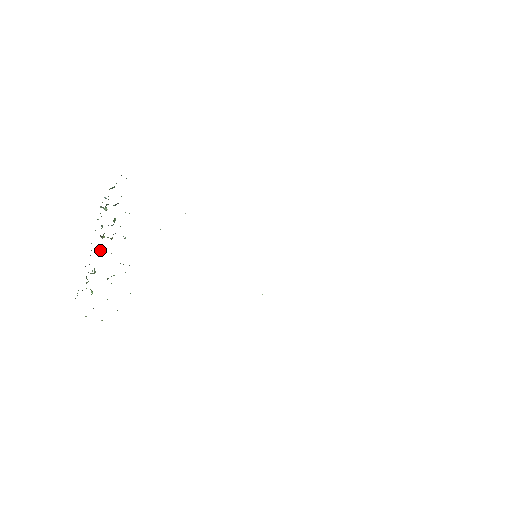
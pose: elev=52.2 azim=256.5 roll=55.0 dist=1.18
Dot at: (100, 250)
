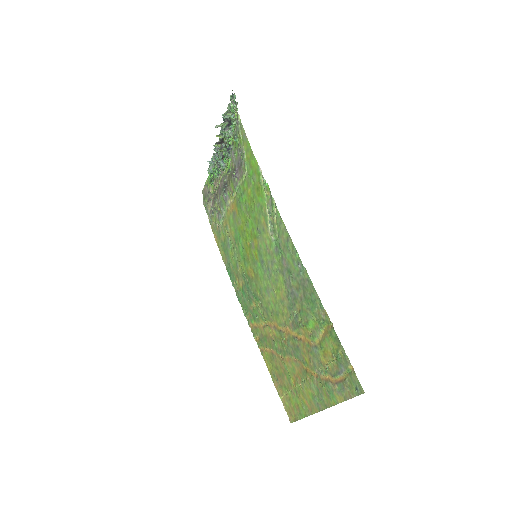
Dot at: (225, 137)
